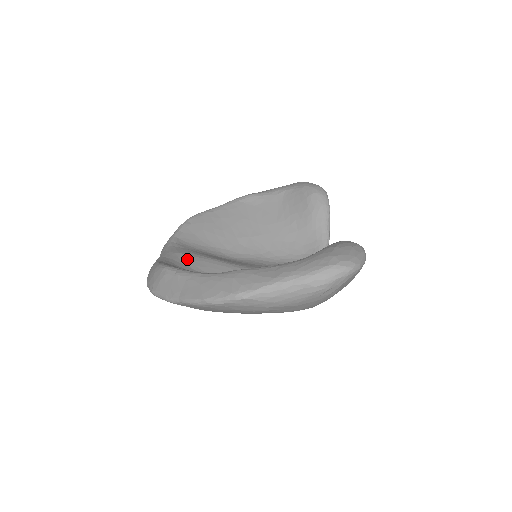
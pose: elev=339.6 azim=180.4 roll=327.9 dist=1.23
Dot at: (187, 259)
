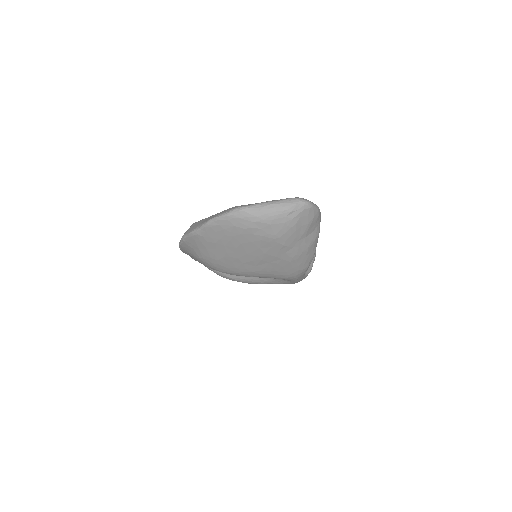
Dot at: occluded
